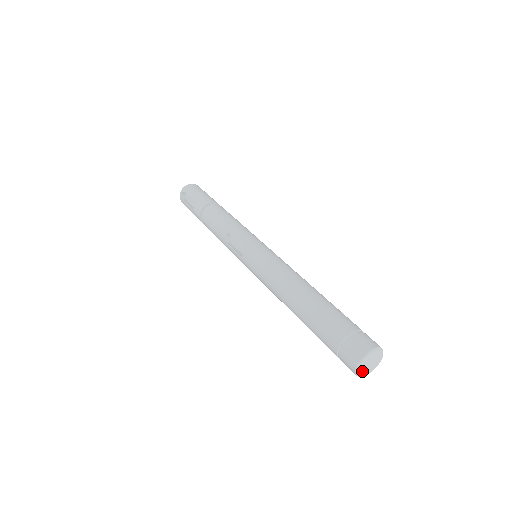
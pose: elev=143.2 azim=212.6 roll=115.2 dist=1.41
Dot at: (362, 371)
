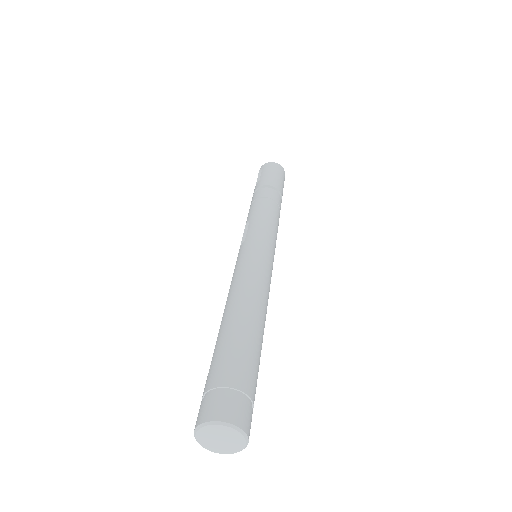
Dot at: (206, 442)
